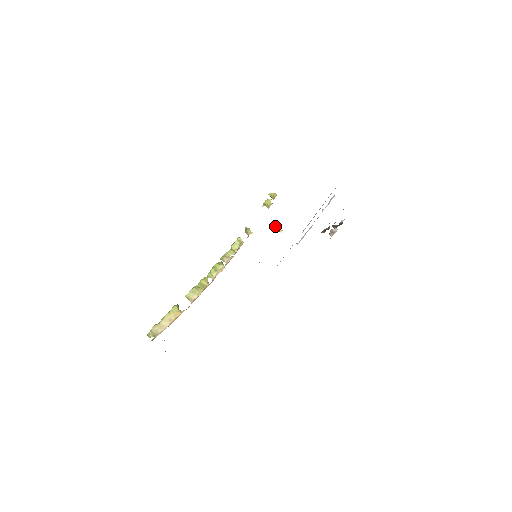
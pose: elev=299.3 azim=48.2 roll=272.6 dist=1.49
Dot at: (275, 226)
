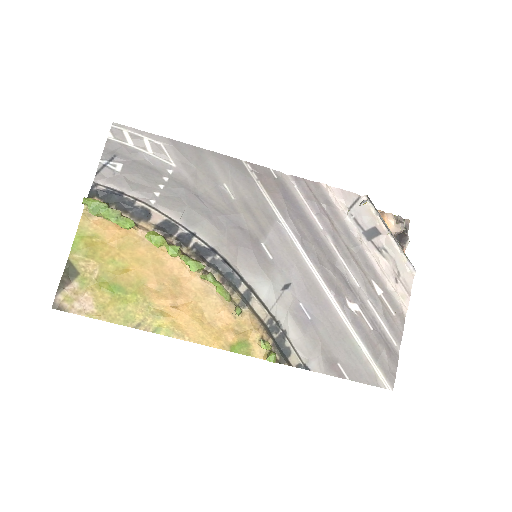
Dot at: occluded
